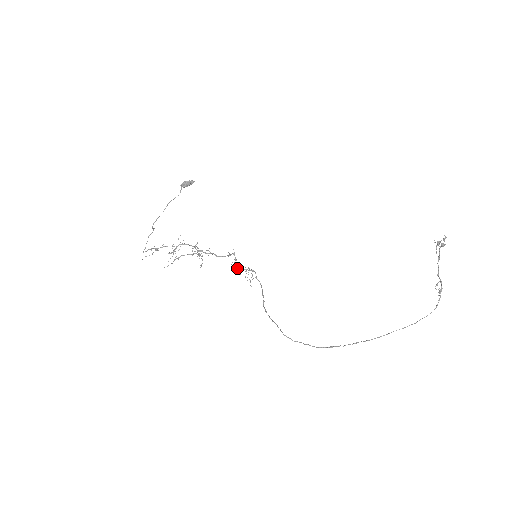
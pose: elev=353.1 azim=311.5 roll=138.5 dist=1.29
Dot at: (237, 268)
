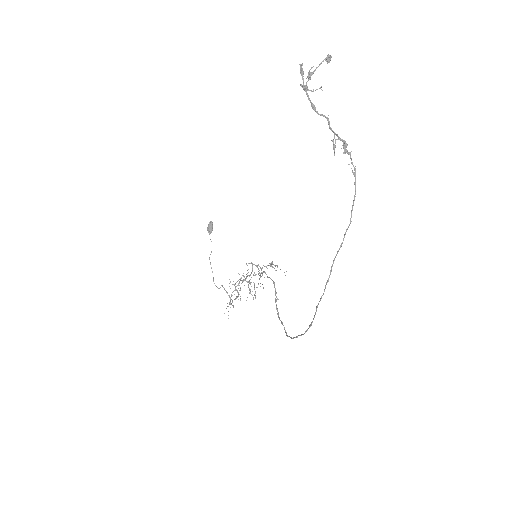
Dot at: occluded
